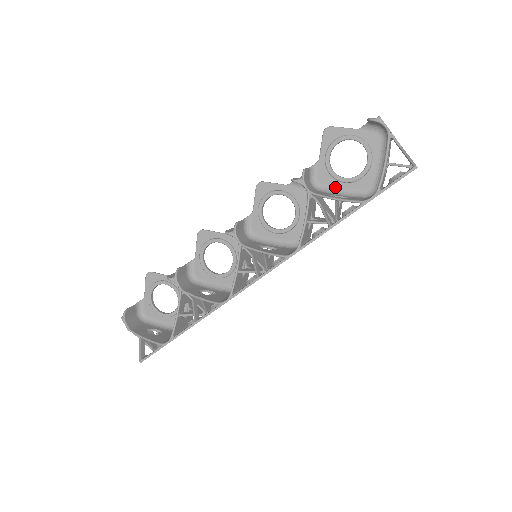
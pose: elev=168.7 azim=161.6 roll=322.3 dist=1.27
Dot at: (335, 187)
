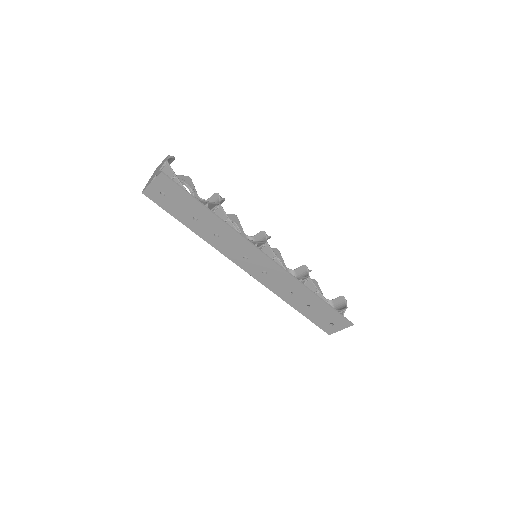
Dot at: occluded
